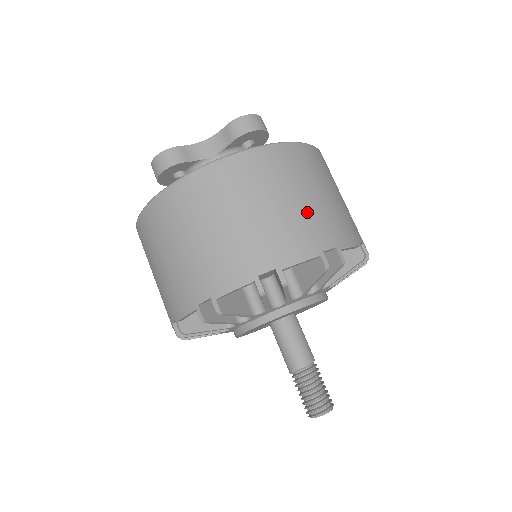
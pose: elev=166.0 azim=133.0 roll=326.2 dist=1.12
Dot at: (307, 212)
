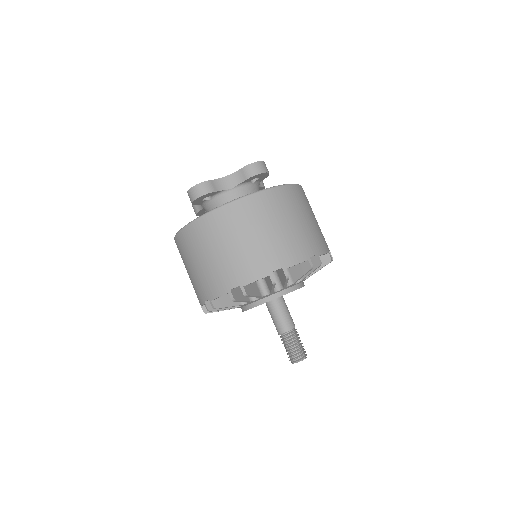
Dot at: (300, 232)
